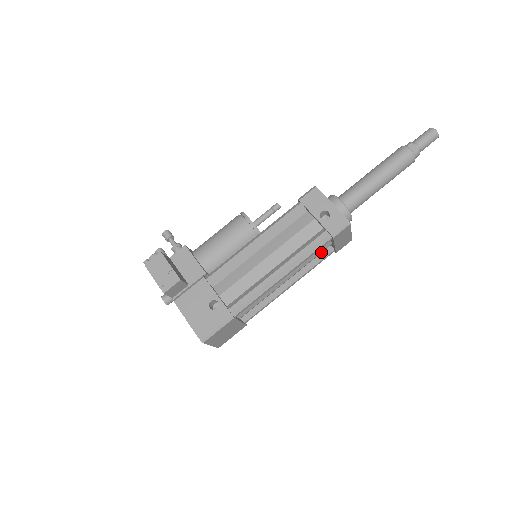
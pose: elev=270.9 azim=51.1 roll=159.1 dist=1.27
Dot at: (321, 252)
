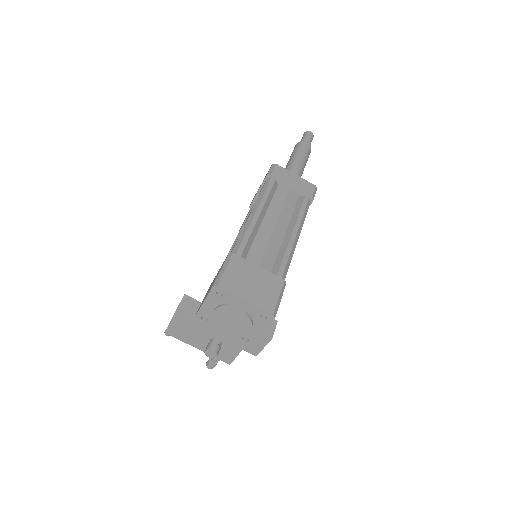
Dot at: (287, 197)
